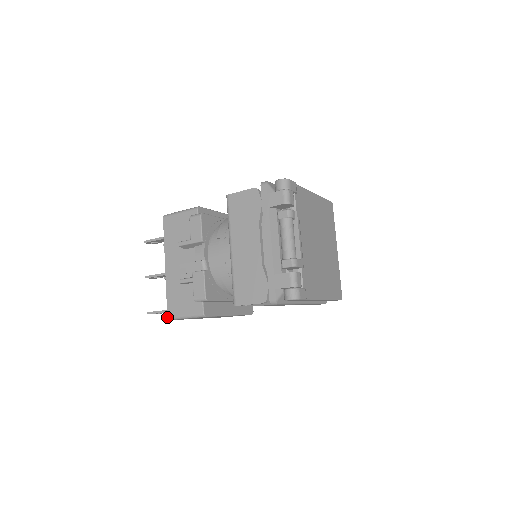
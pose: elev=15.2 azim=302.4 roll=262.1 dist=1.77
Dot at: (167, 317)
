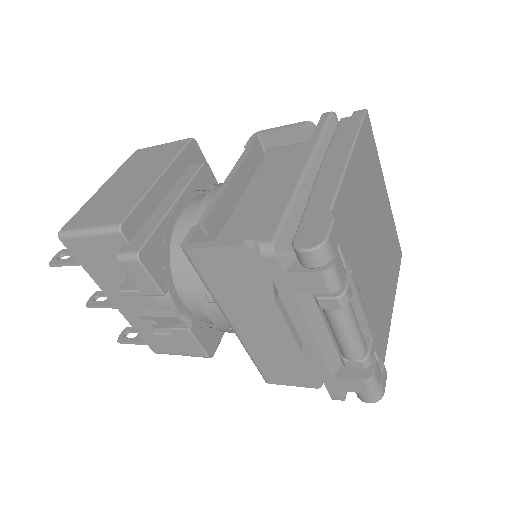
Dot at: occluded
